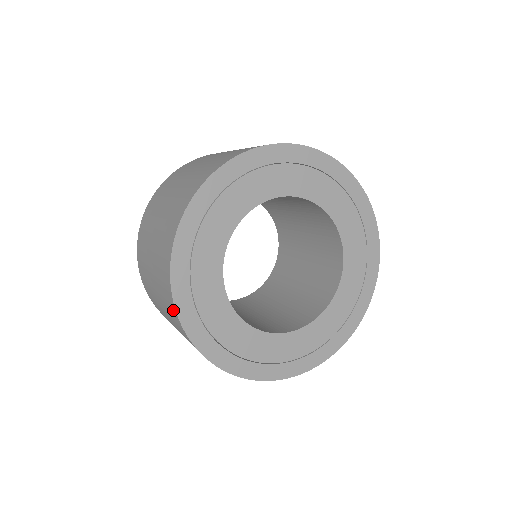
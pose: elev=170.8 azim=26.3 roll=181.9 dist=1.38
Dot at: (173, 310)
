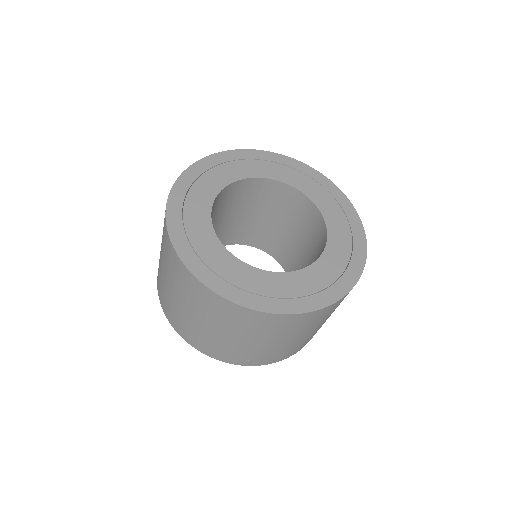
Dot at: occluded
